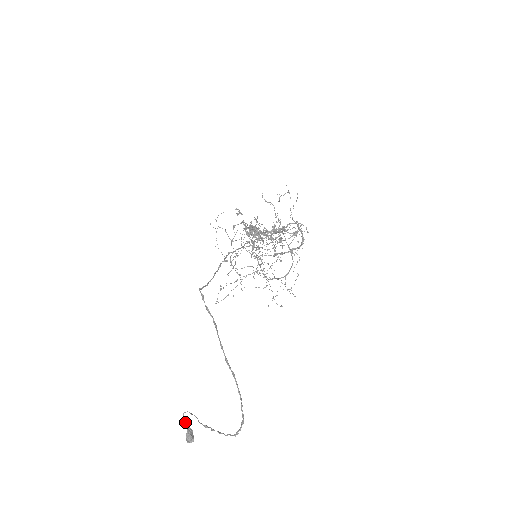
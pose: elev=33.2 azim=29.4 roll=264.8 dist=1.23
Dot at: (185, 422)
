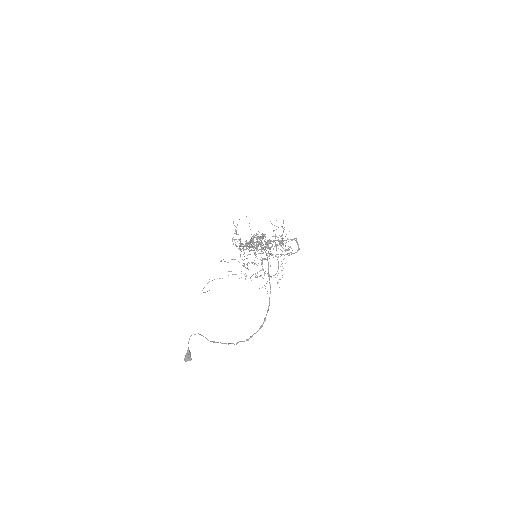
Dot at: occluded
